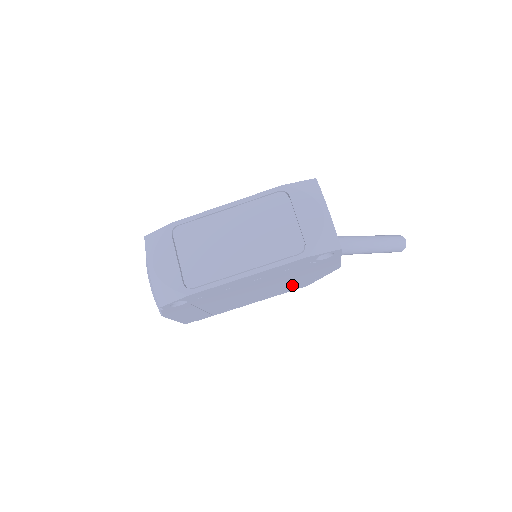
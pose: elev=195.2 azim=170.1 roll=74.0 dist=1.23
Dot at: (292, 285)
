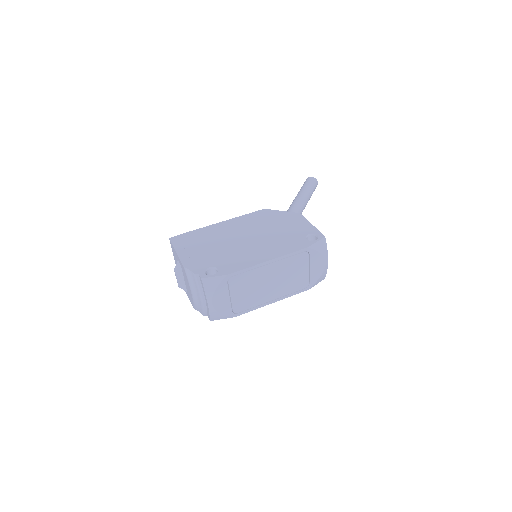
Dot at: occluded
